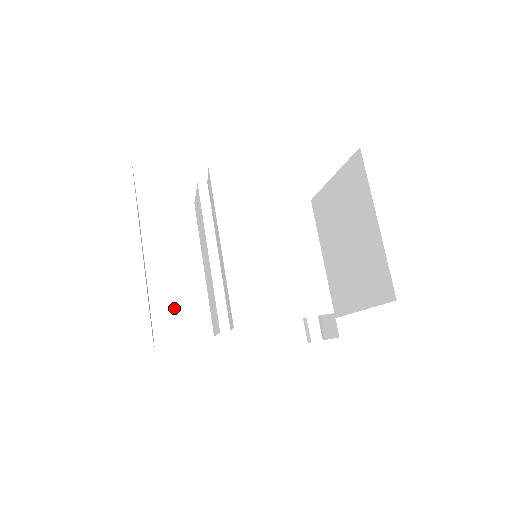
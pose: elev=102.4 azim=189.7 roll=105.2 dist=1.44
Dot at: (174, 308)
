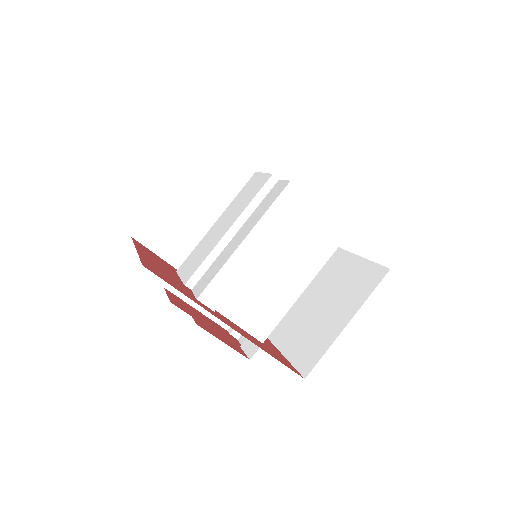
Dot at: (170, 224)
